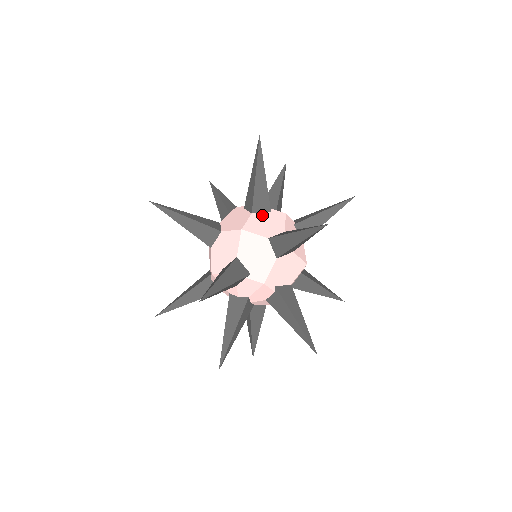
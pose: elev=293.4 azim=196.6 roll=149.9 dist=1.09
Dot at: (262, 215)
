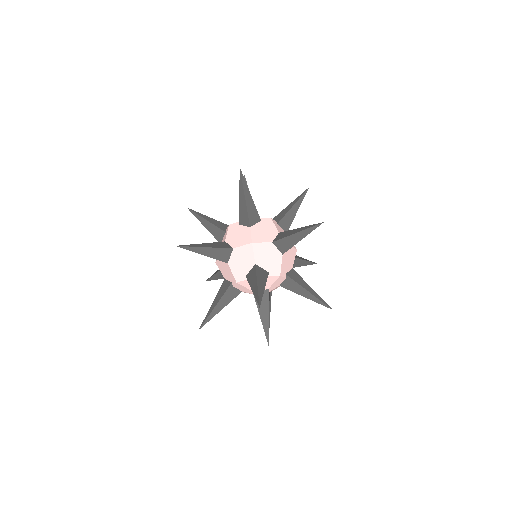
Dot at: (257, 226)
